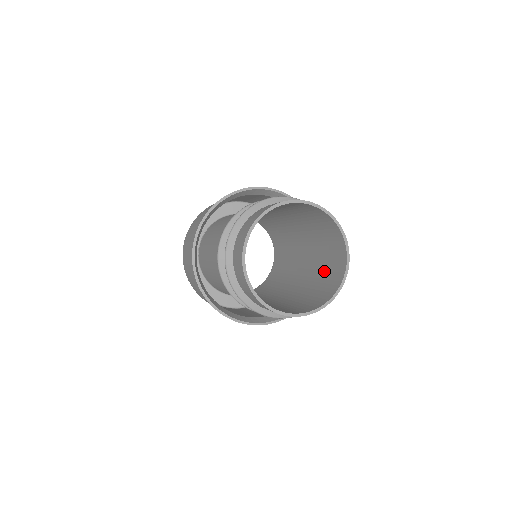
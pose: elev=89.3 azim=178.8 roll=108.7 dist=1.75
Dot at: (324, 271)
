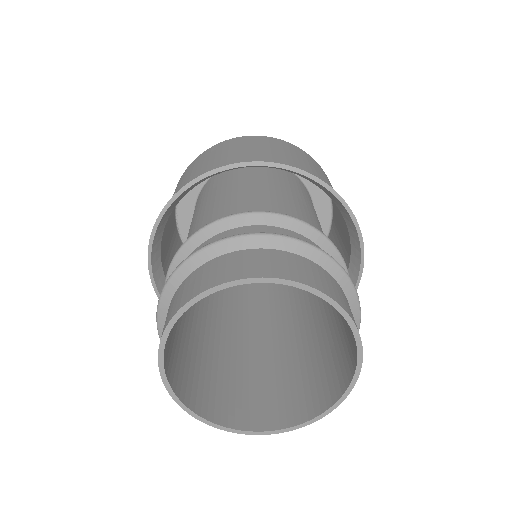
Dot at: occluded
